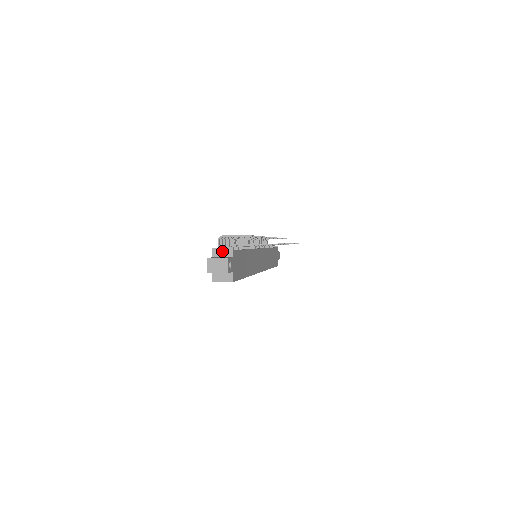
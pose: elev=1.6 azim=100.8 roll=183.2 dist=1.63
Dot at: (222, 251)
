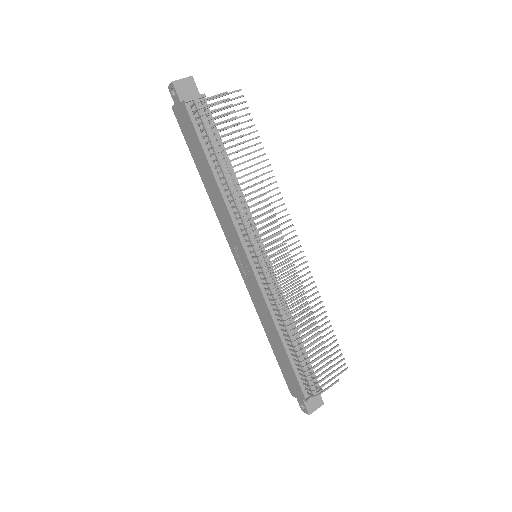
Dot at: occluded
